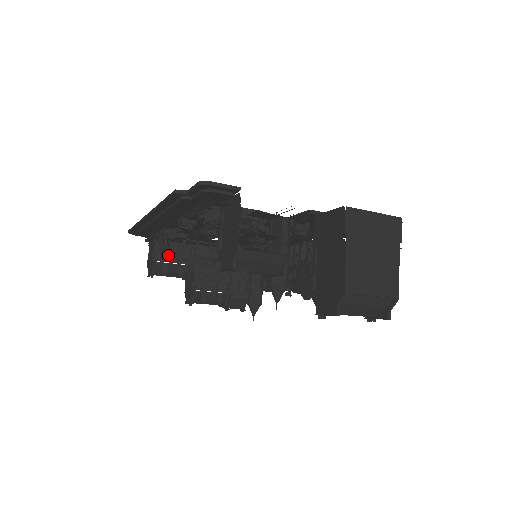
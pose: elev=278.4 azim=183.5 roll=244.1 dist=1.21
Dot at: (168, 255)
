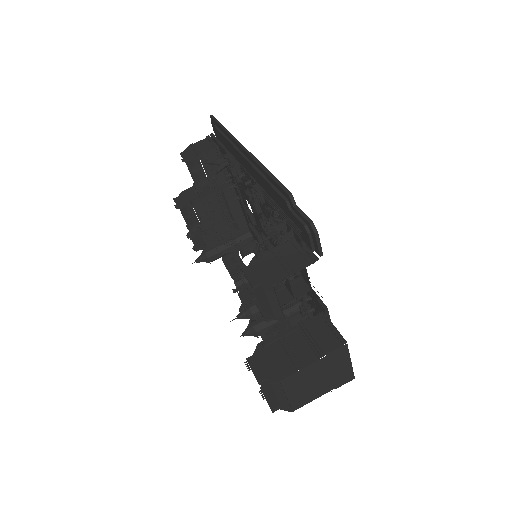
Dot at: (210, 165)
